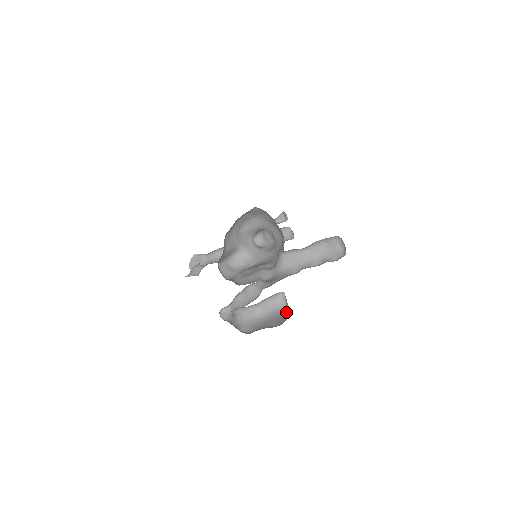
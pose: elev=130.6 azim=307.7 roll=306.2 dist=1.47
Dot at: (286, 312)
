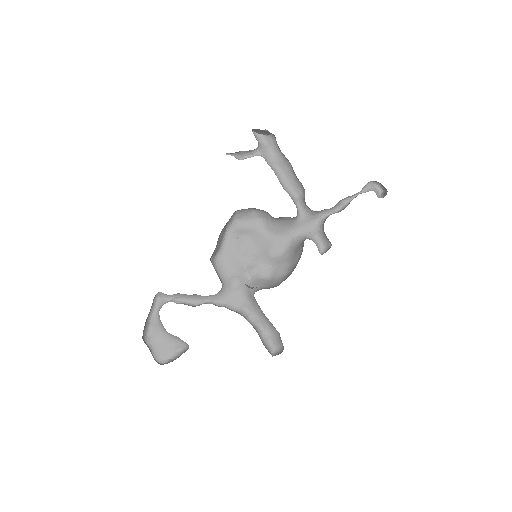
Dot at: (181, 349)
